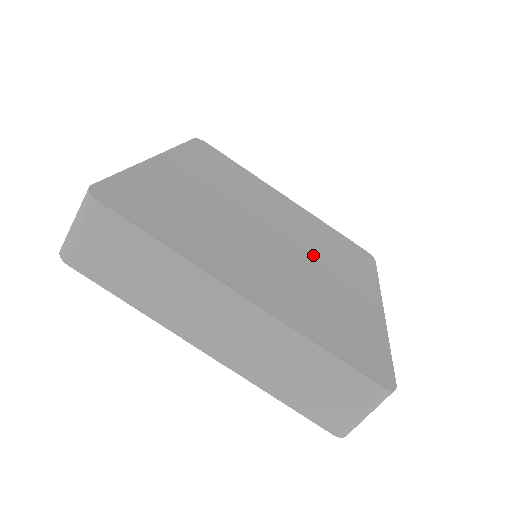
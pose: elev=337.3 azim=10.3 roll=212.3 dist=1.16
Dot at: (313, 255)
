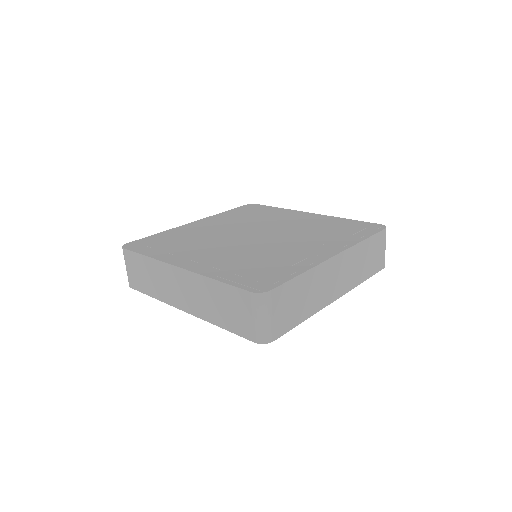
Dot at: (270, 226)
